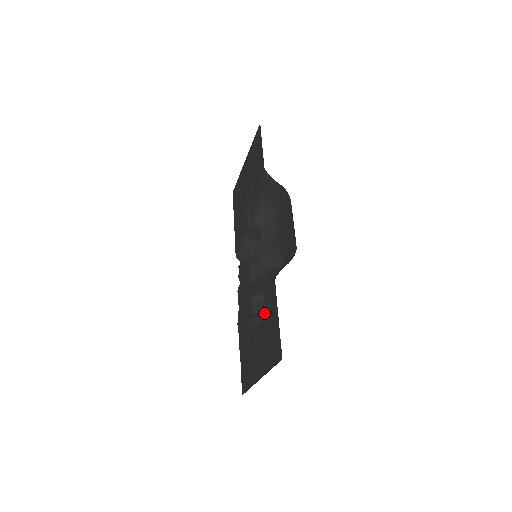
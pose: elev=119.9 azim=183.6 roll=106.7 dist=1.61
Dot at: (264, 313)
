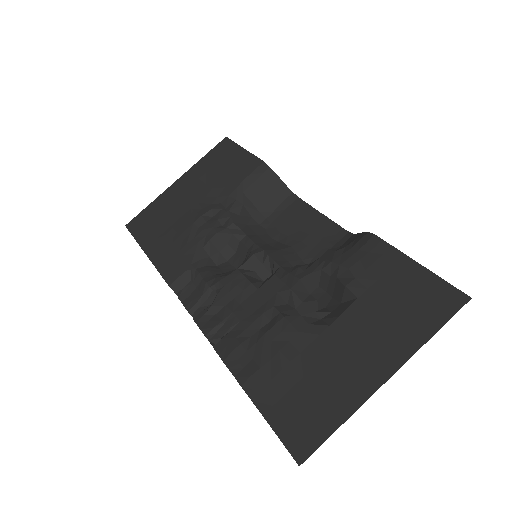
Dot at: (358, 282)
